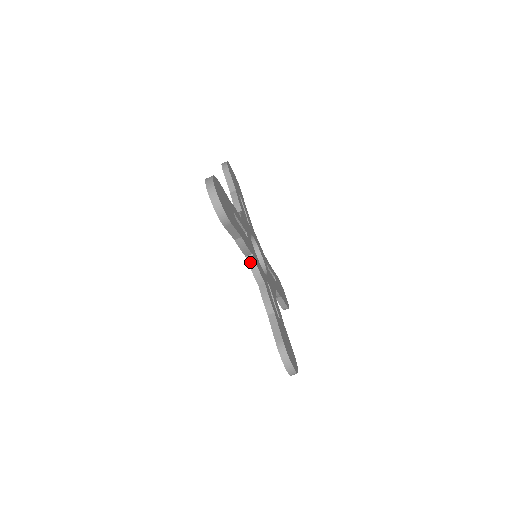
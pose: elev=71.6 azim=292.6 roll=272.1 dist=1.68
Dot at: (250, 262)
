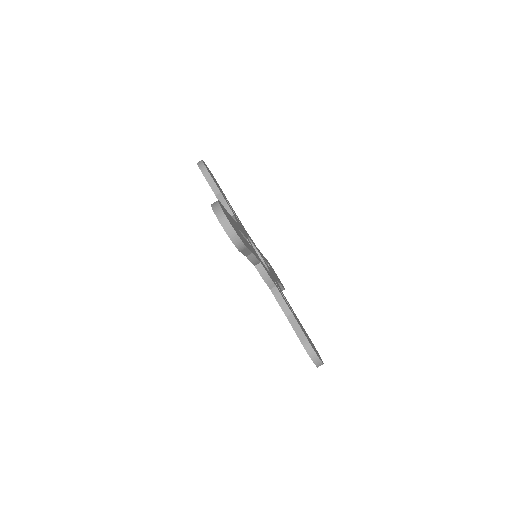
Dot at: (260, 270)
